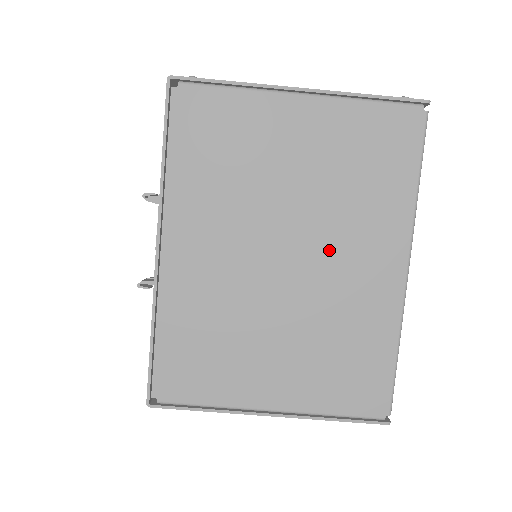
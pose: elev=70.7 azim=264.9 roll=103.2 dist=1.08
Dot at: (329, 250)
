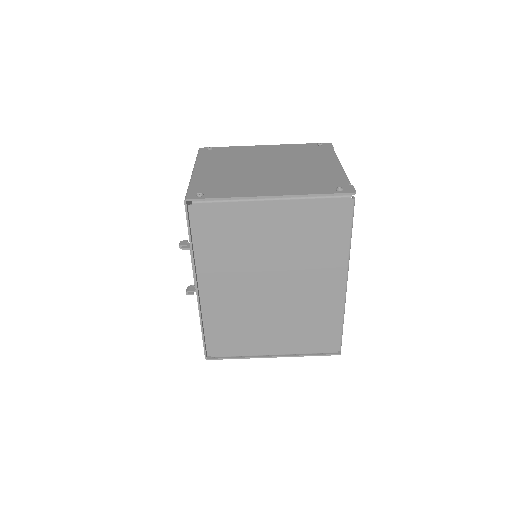
Dot at: (298, 279)
